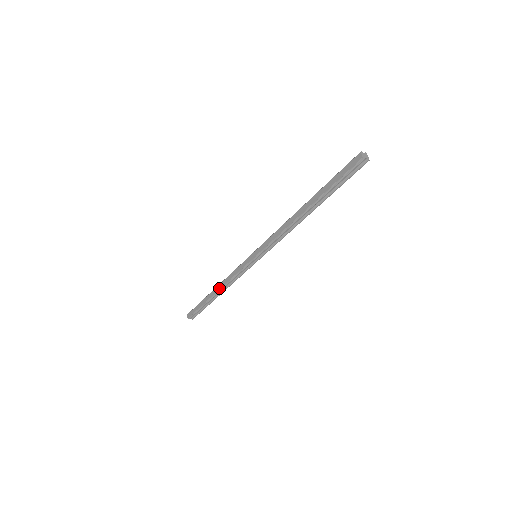
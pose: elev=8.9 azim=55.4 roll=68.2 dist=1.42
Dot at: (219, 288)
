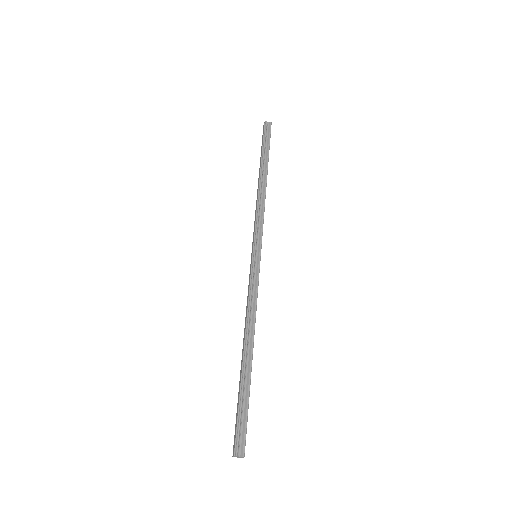
Dot at: (244, 336)
